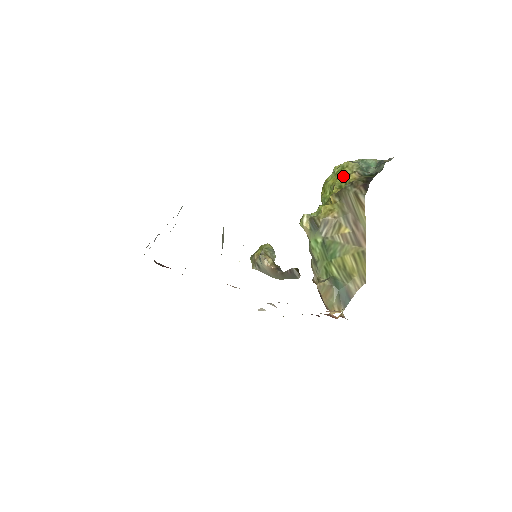
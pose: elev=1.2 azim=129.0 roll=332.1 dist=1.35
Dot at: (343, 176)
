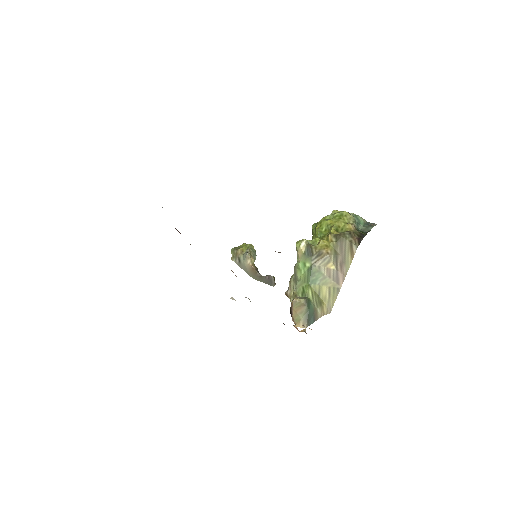
Dot at: (341, 222)
